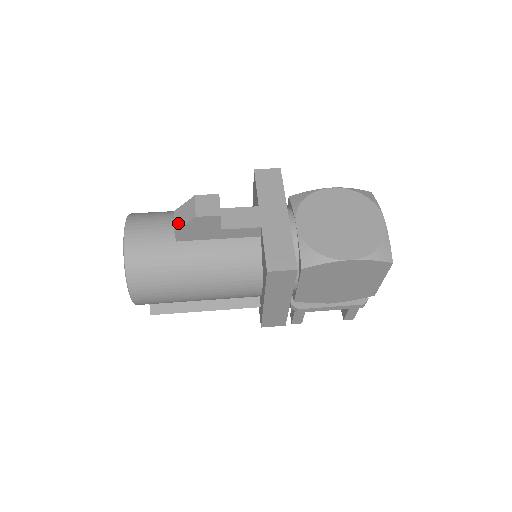
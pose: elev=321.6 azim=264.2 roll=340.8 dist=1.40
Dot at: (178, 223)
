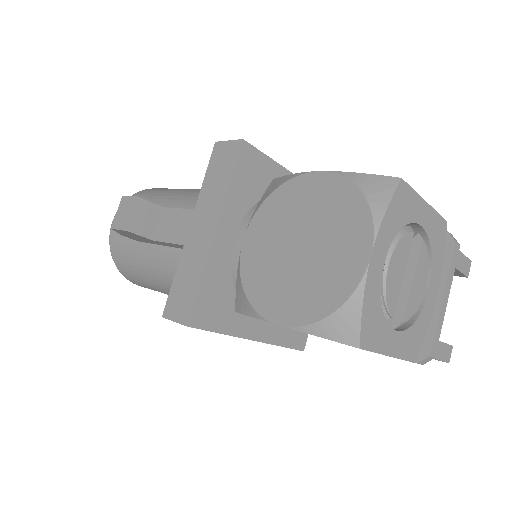
Dot at: occluded
